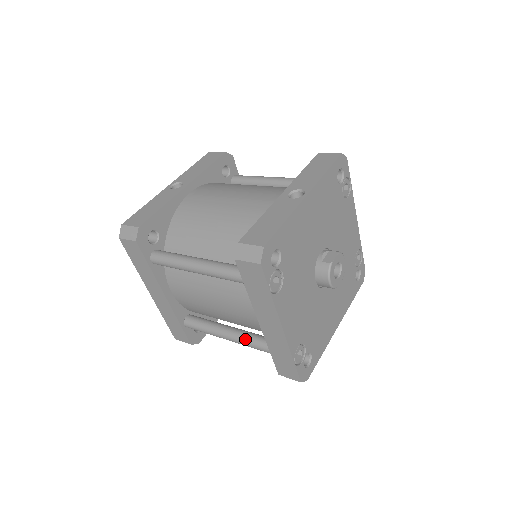
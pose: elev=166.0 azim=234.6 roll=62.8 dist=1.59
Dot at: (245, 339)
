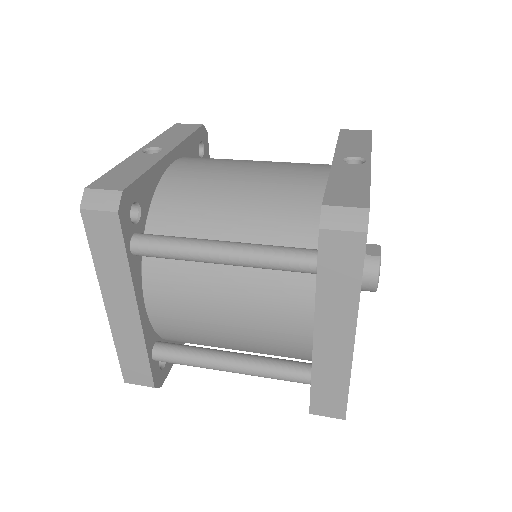
Dot at: (264, 366)
